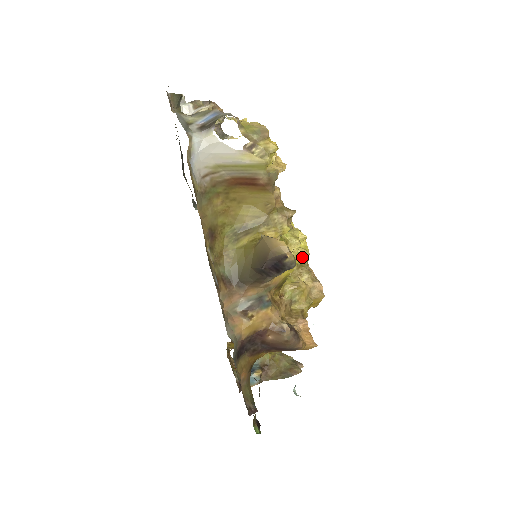
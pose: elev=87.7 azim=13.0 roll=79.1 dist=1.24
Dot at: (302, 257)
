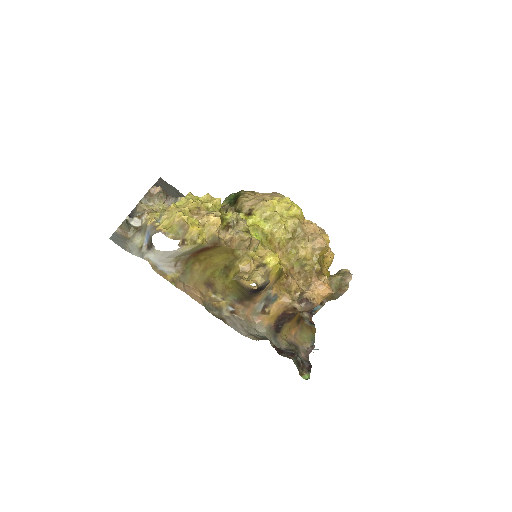
Dot at: (294, 228)
